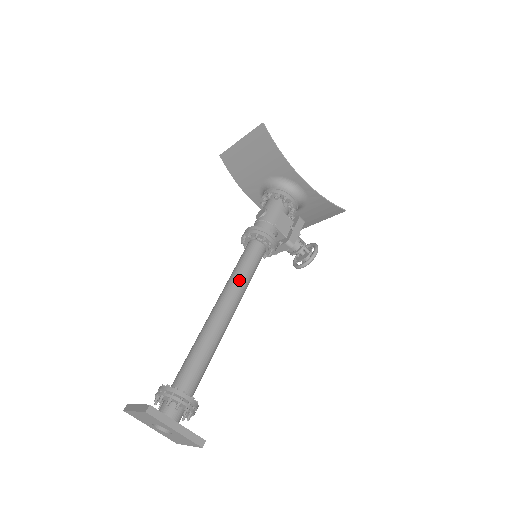
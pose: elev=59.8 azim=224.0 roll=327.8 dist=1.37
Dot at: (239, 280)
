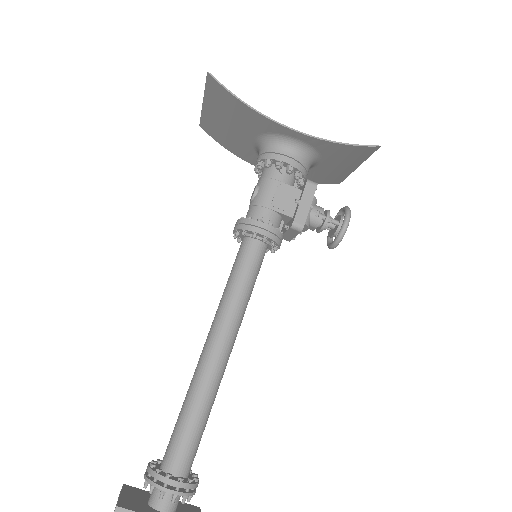
Dot at: (229, 302)
